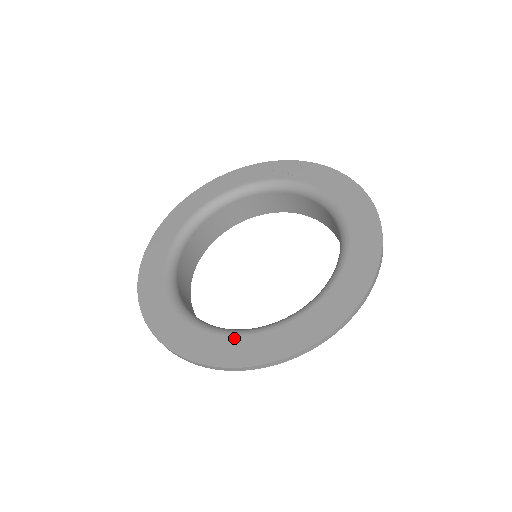
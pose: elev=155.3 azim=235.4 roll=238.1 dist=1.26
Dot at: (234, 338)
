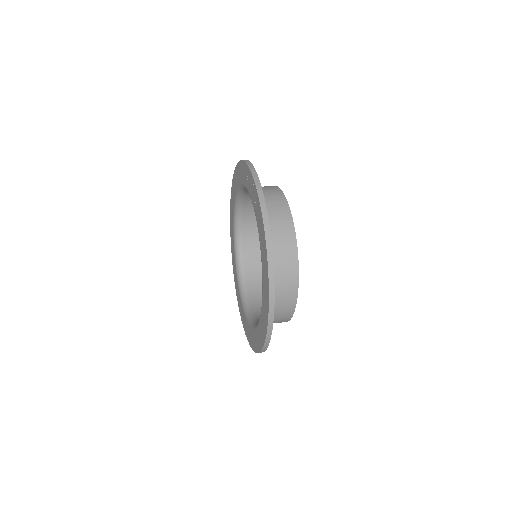
Dot at: (245, 319)
